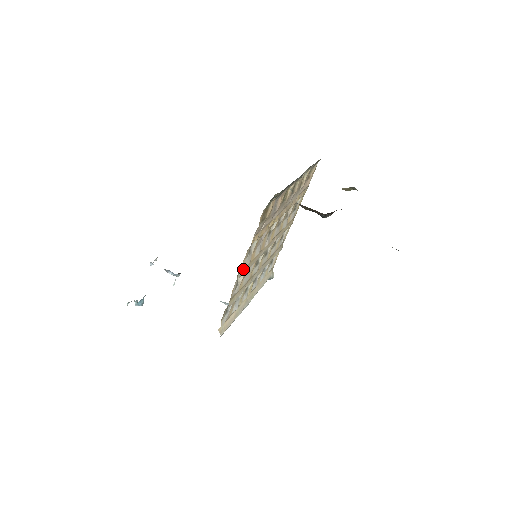
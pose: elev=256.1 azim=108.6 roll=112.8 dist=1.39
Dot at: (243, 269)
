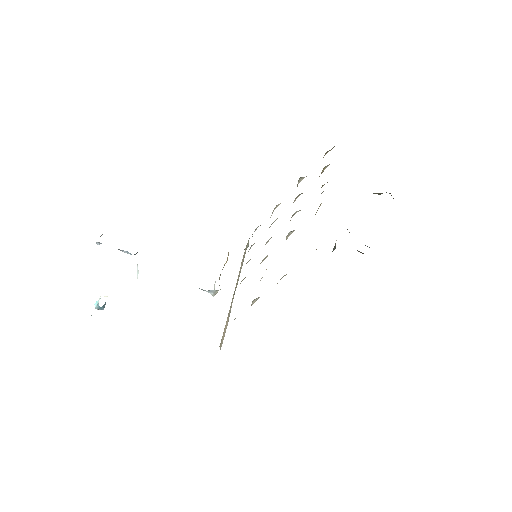
Dot at: occluded
